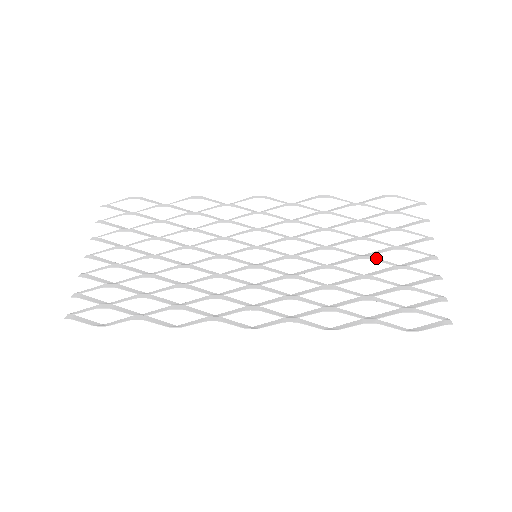
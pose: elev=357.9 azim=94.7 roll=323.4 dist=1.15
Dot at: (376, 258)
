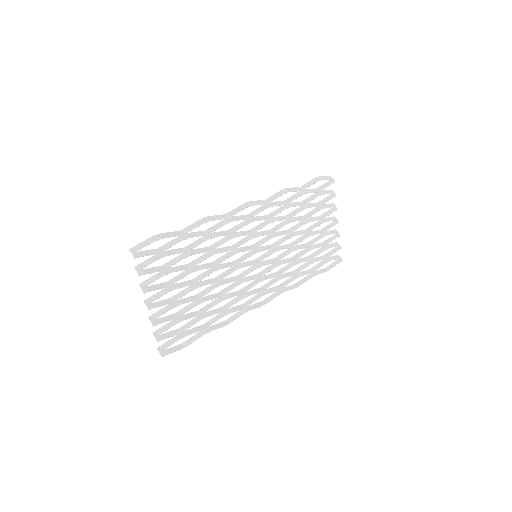
Dot at: (313, 232)
